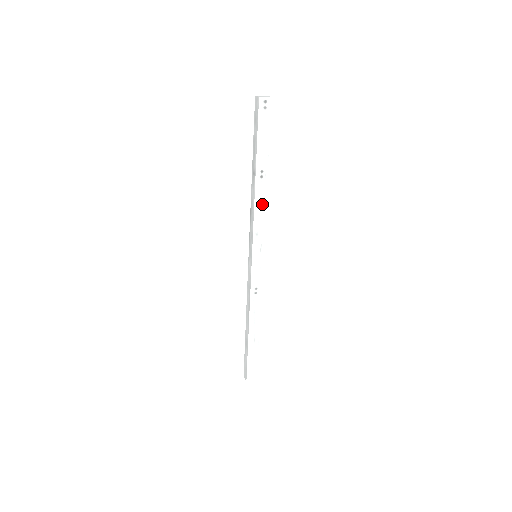
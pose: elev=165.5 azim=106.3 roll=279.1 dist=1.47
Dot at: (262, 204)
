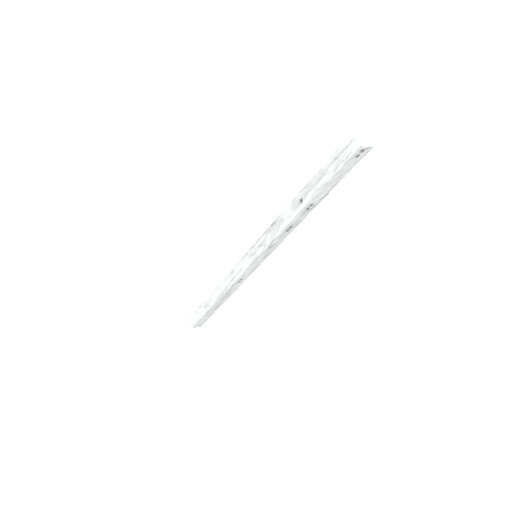
Dot at: (292, 227)
